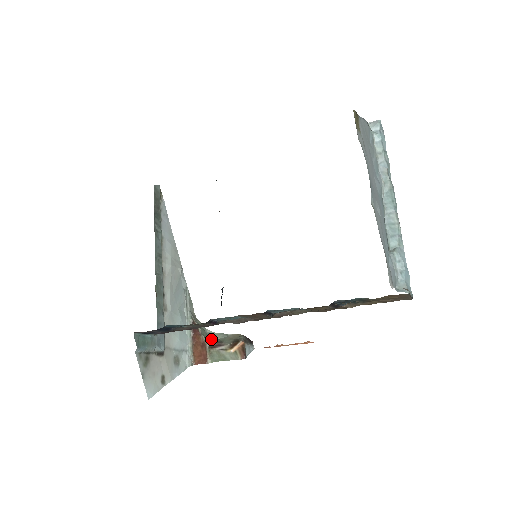
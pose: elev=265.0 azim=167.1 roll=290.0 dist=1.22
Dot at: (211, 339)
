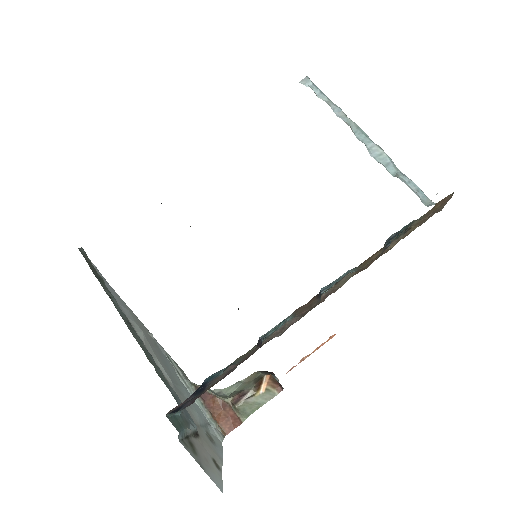
Dot at: (226, 396)
